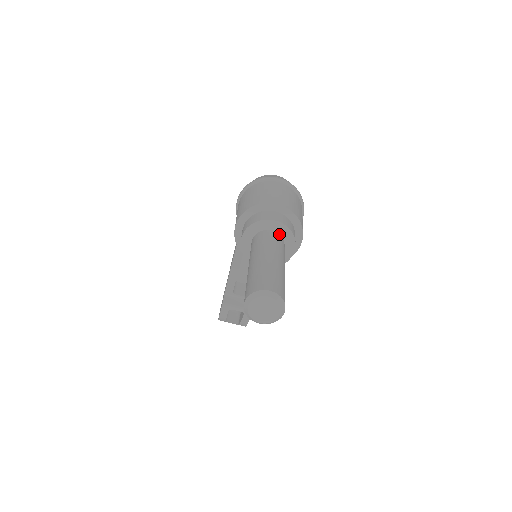
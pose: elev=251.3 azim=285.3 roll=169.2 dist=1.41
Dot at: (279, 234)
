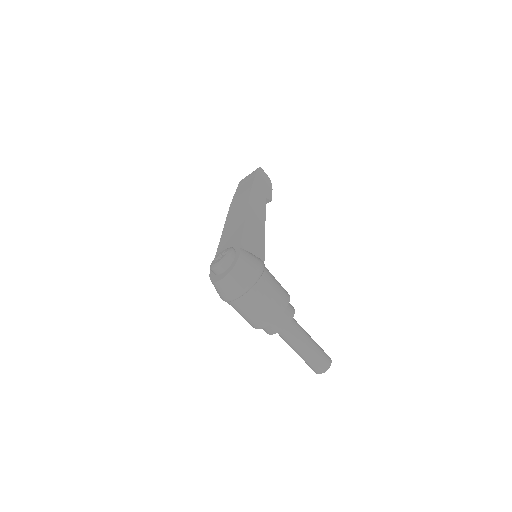
Dot at: occluded
